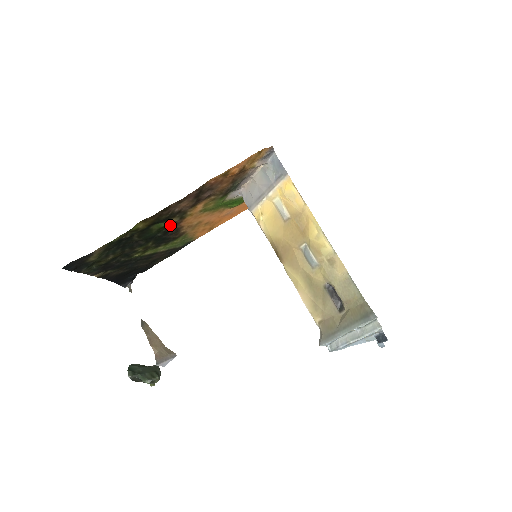
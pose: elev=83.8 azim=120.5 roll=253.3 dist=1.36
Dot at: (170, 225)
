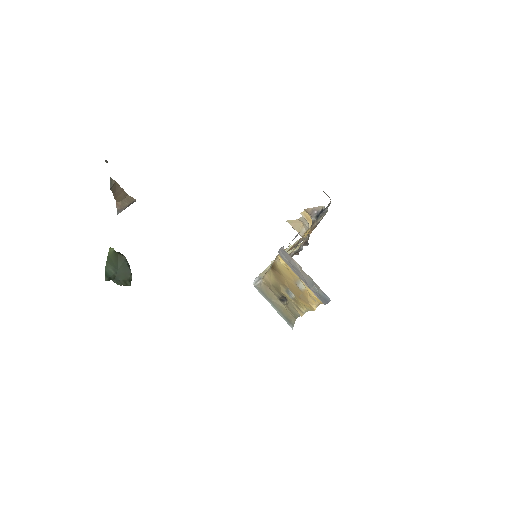
Dot at: occluded
